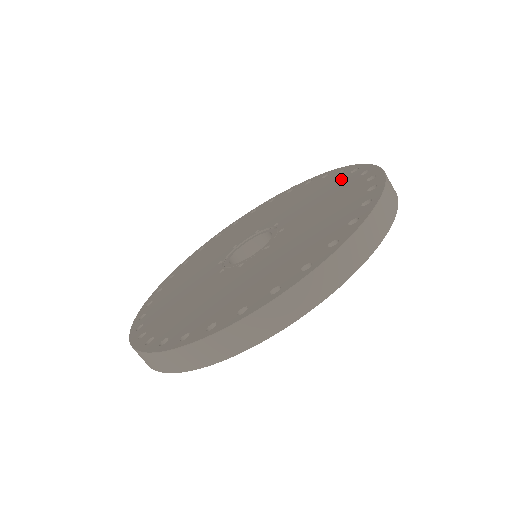
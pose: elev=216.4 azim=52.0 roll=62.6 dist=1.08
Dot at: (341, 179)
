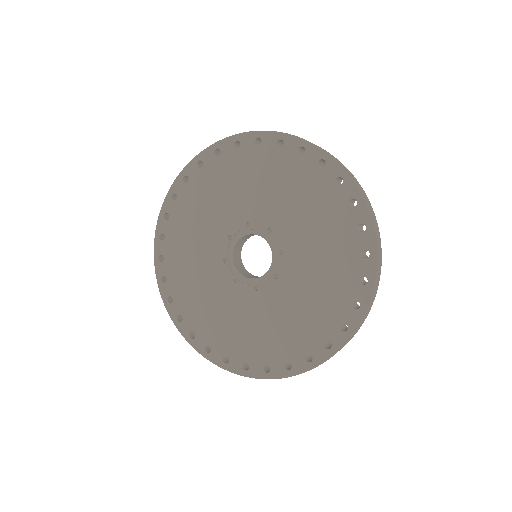
Dot at: (326, 190)
